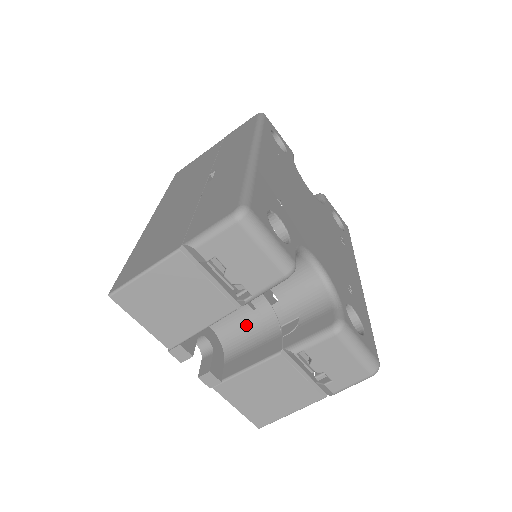
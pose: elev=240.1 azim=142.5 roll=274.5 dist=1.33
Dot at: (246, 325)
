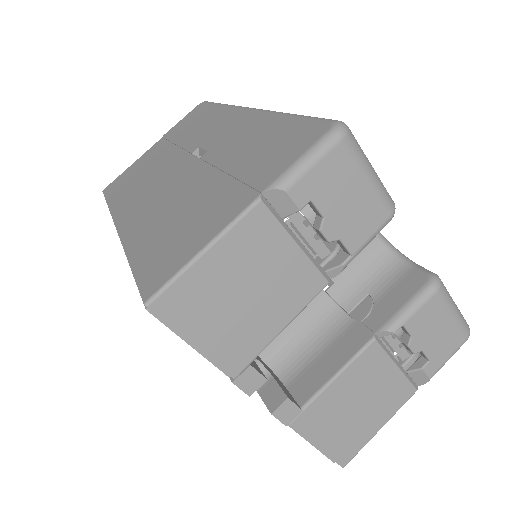
Dot at: (298, 328)
